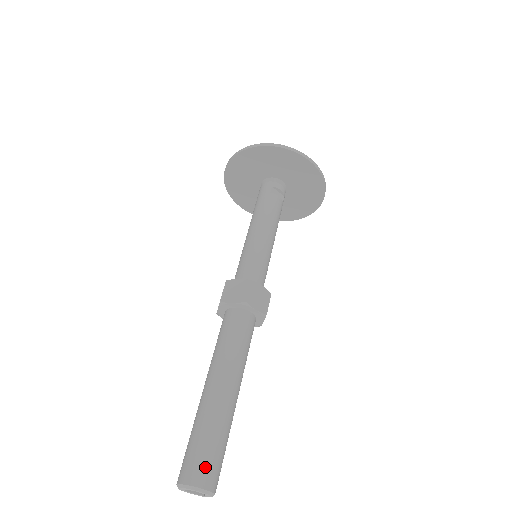
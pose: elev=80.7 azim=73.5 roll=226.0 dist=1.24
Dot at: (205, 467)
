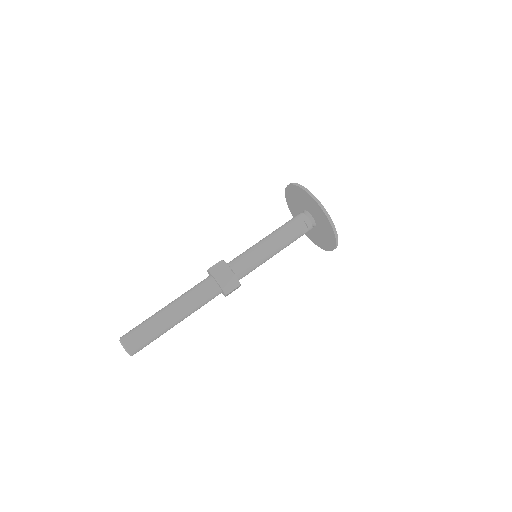
Dot at: (134, 341)
